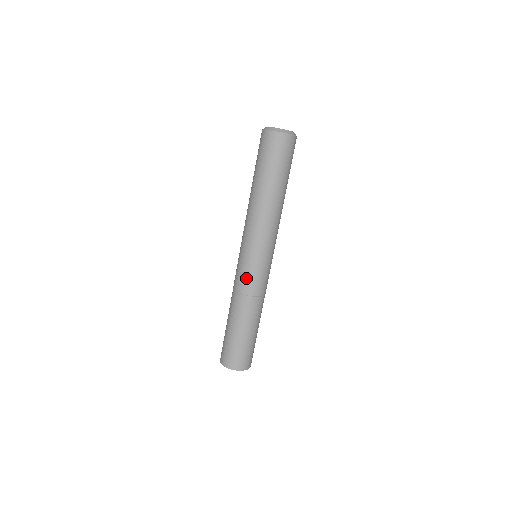
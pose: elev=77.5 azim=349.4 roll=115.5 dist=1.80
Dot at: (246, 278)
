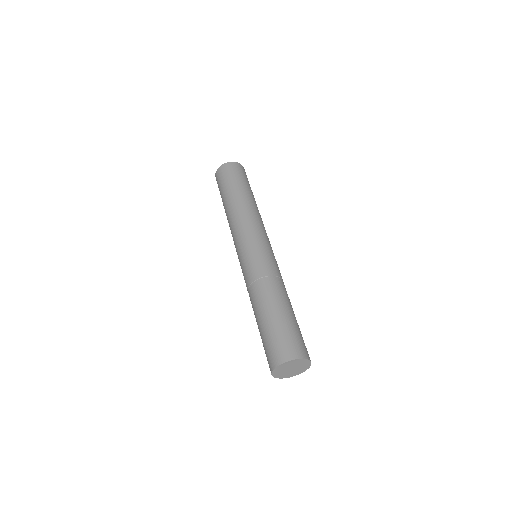
Dot at: (245, 271)
